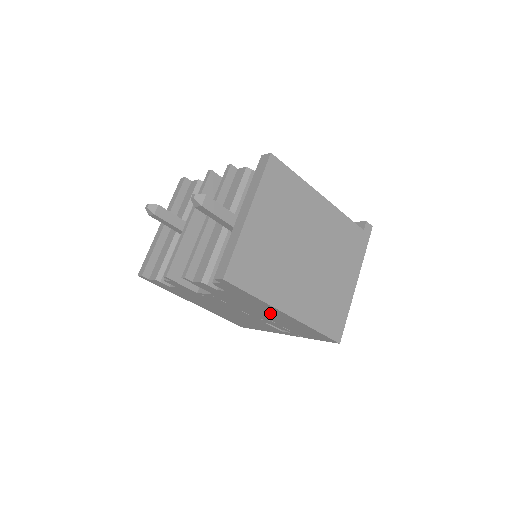
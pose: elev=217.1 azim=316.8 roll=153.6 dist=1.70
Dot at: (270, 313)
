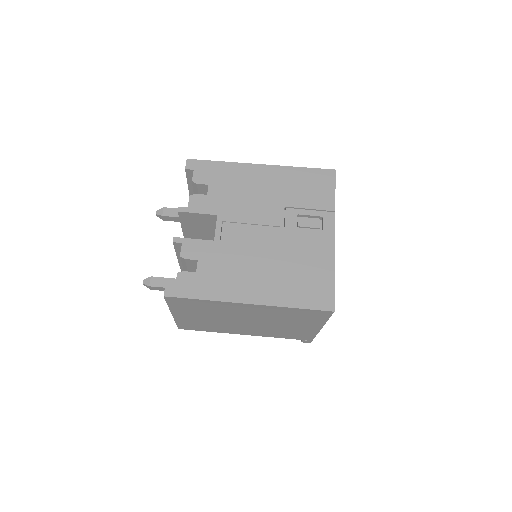
Dot at: (261, 184)
